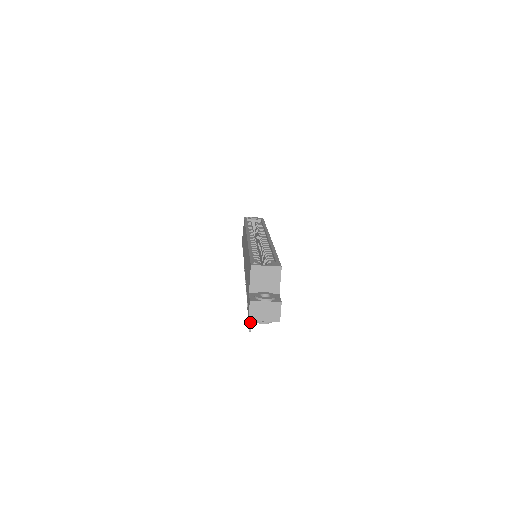
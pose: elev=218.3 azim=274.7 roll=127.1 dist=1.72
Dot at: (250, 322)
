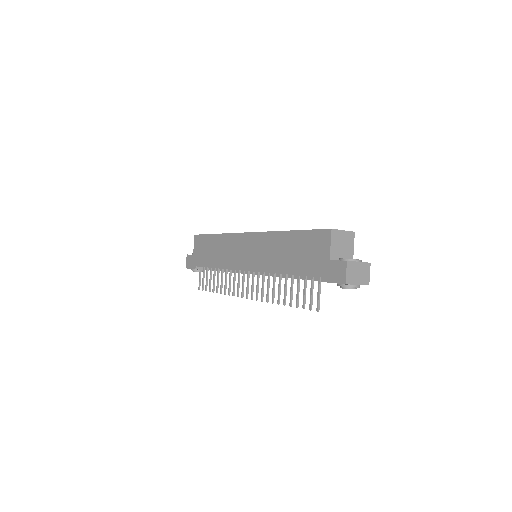
Dot at: (318, 300)
